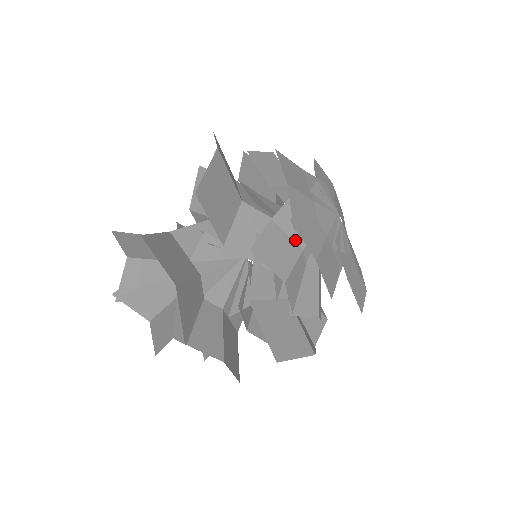
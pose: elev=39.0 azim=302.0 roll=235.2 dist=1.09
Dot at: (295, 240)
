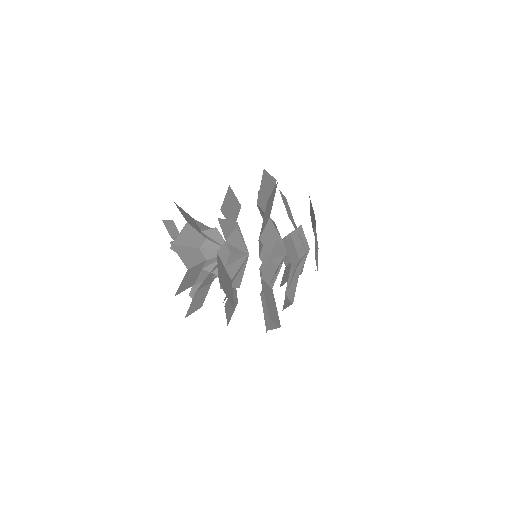
Dot at: (297, 252)
